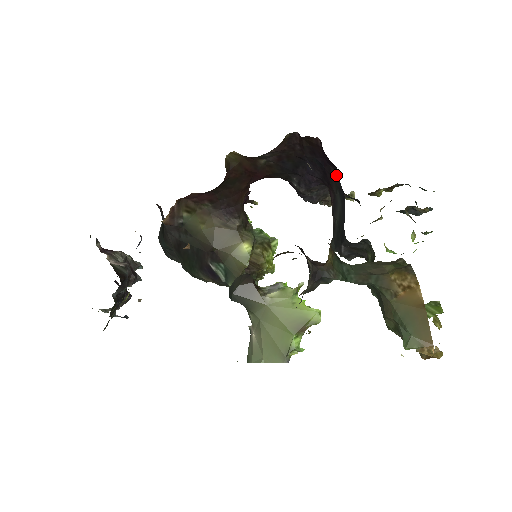
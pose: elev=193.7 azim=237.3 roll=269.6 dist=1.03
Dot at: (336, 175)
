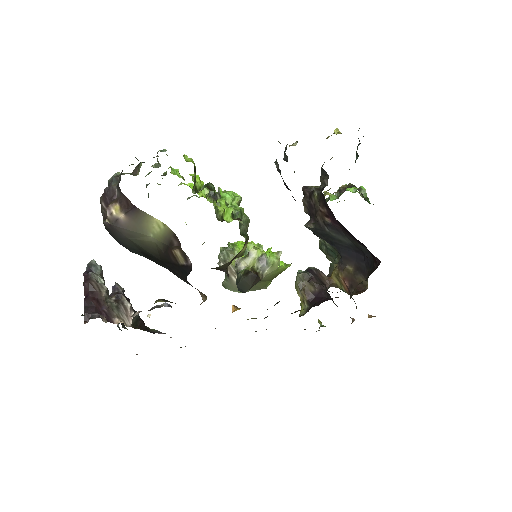
Dot at: (364, 248)
